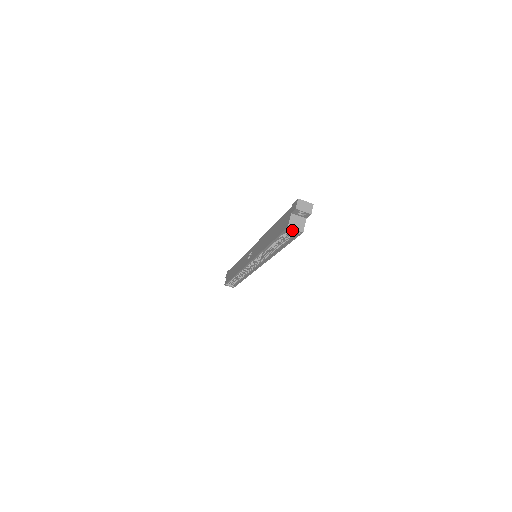
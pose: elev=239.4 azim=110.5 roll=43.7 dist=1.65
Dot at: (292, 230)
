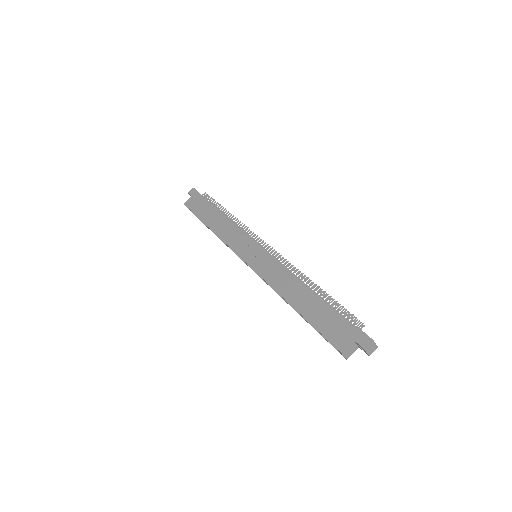
Dot at: occluded
